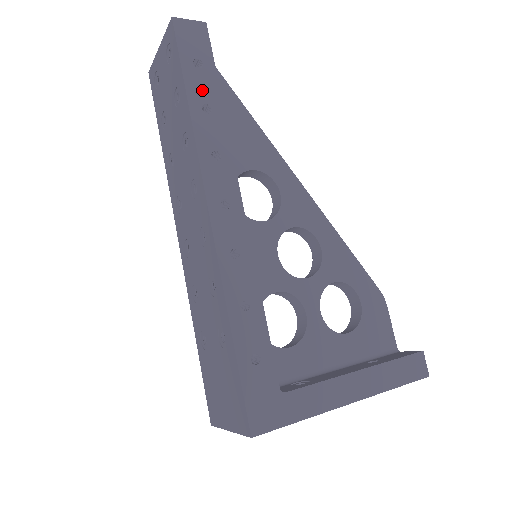
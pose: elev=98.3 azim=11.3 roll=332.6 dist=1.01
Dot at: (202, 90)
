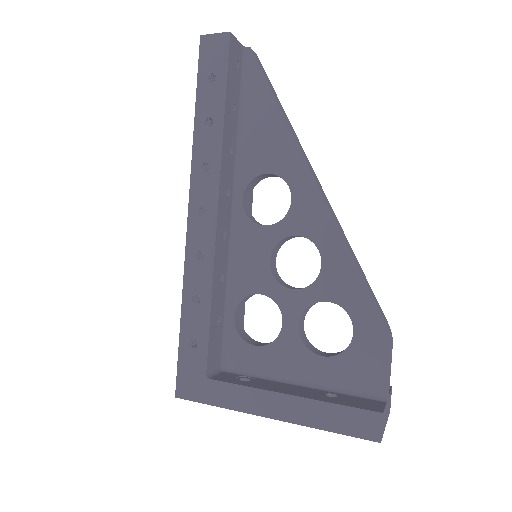
Dot at: (209, 104)
